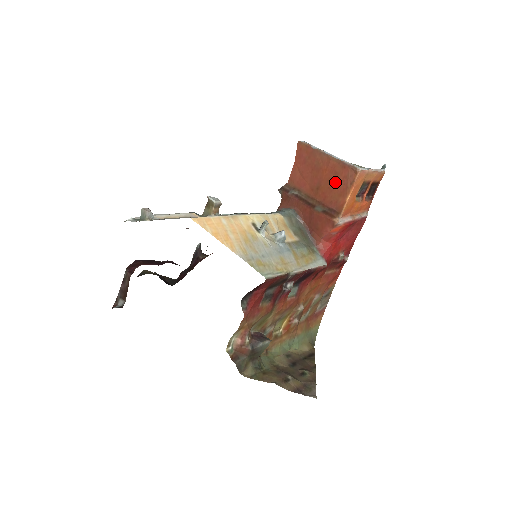
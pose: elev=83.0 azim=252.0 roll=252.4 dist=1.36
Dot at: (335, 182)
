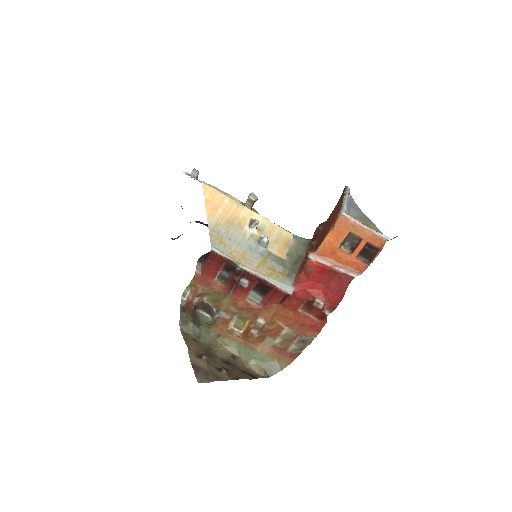
Dot at: (331, 222)
